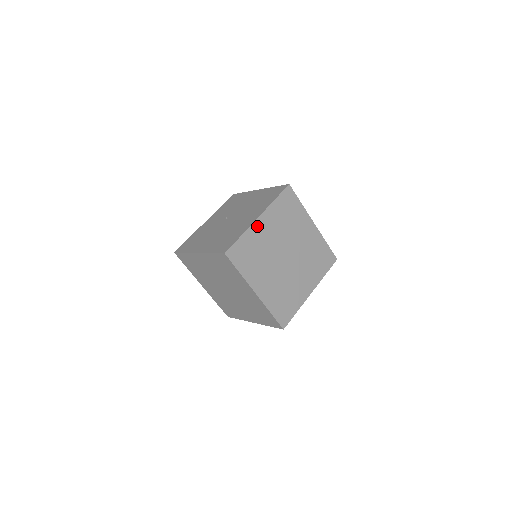
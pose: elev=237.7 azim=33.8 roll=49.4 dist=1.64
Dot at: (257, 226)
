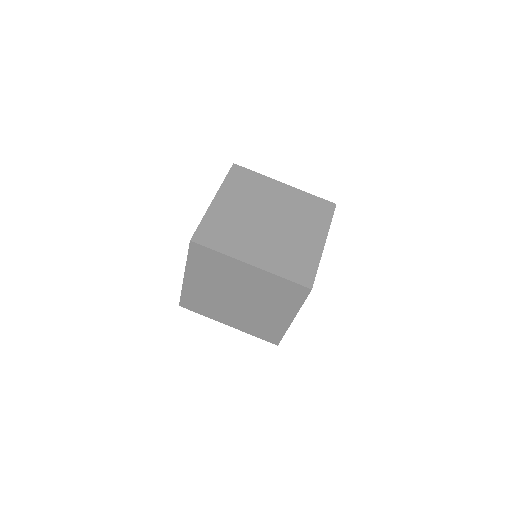
Dot at: (189, 283)
